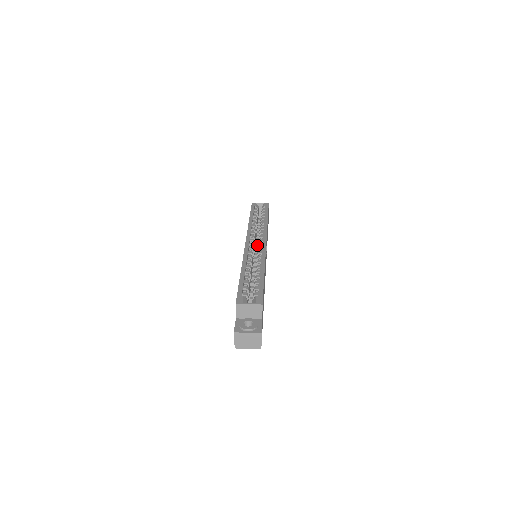
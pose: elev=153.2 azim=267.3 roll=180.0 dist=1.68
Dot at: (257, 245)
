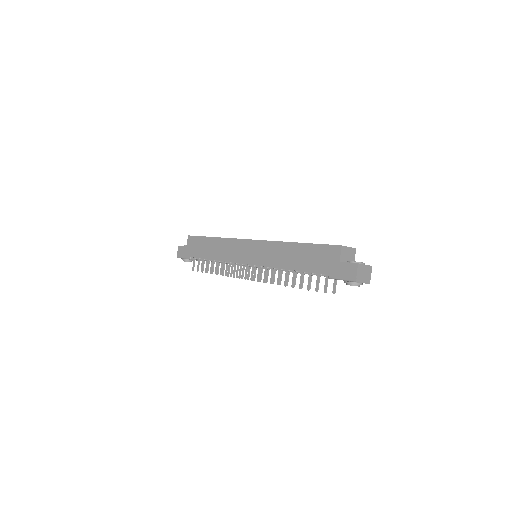
Dot at: occluded
